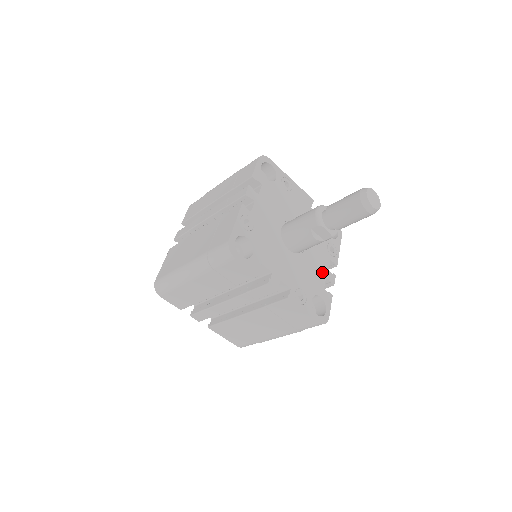
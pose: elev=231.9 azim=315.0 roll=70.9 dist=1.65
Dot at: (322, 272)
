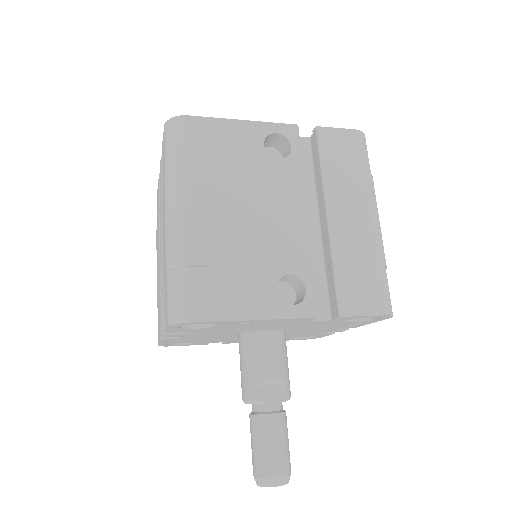
Dot at: (319, 332)
